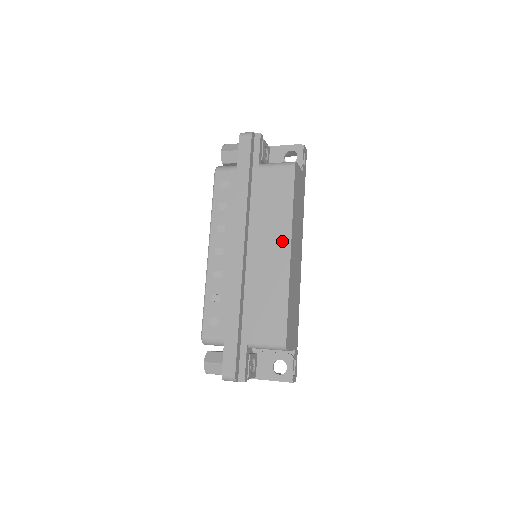
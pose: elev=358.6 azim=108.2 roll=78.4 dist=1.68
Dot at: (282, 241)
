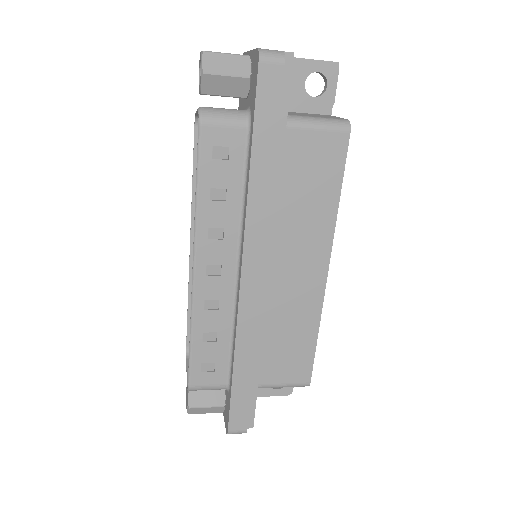
Dot at: (317, 256)
